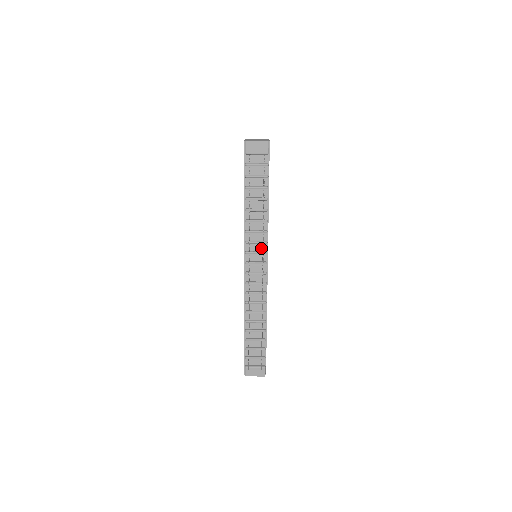
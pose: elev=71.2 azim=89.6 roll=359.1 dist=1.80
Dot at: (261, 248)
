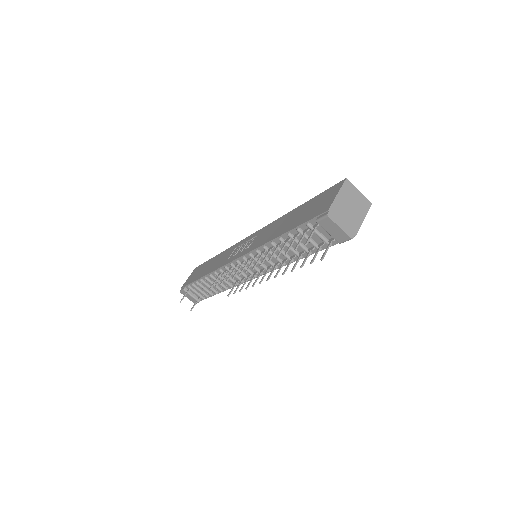
Dot at: (261, 267)
